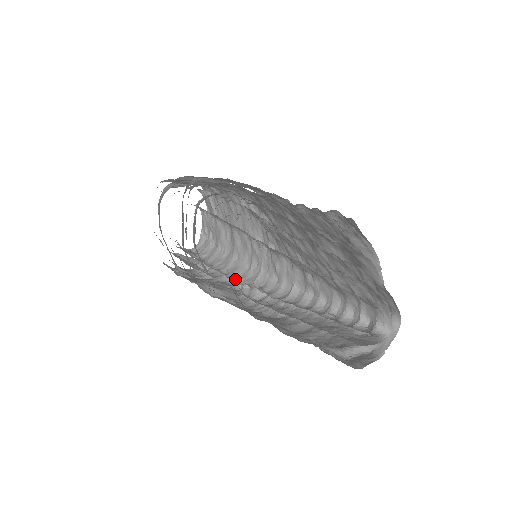
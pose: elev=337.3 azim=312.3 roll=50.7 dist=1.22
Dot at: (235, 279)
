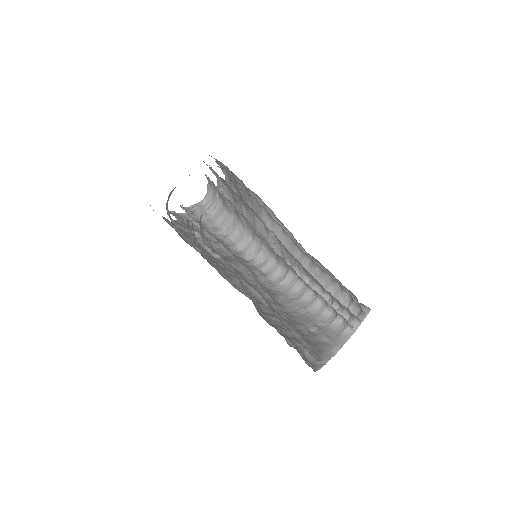
Dot at: (242, 250)
